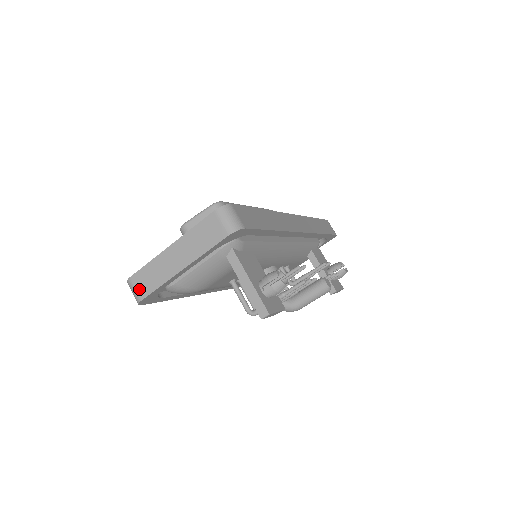
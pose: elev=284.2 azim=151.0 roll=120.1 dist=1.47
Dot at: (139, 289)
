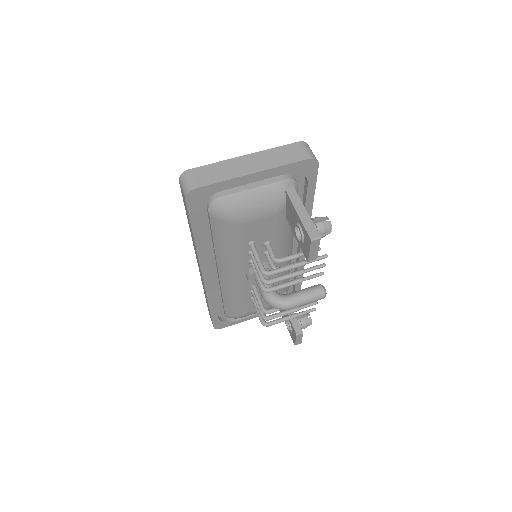
Dot at: (197, 179)
